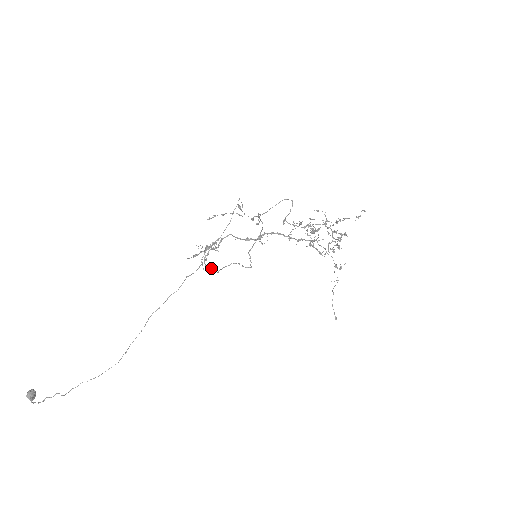
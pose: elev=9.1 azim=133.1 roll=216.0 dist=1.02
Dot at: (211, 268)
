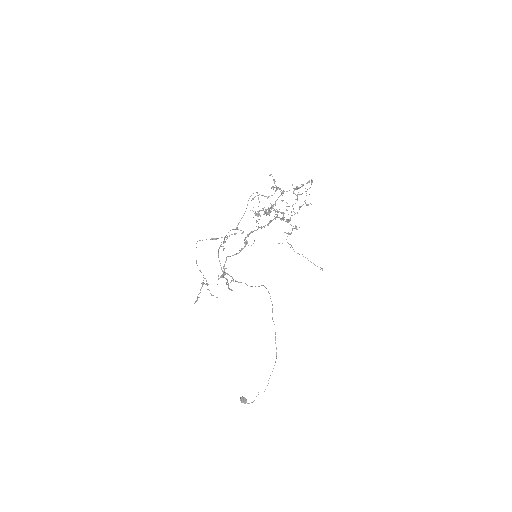
Dot at: (231, 289)
